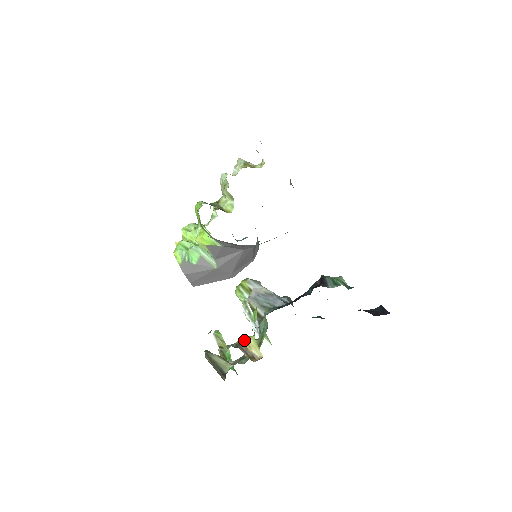
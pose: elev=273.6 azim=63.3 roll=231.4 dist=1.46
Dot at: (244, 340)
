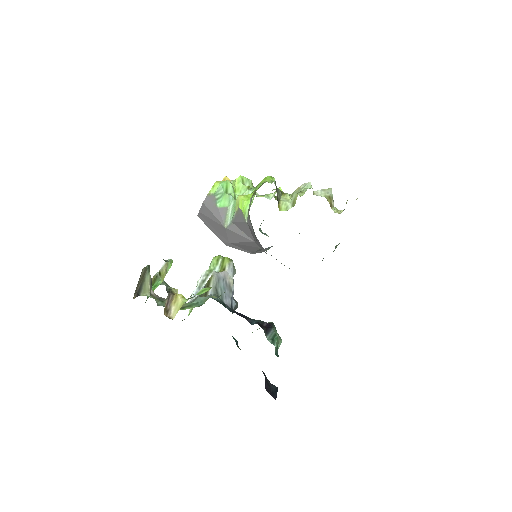
Dot at: (178, 294)
